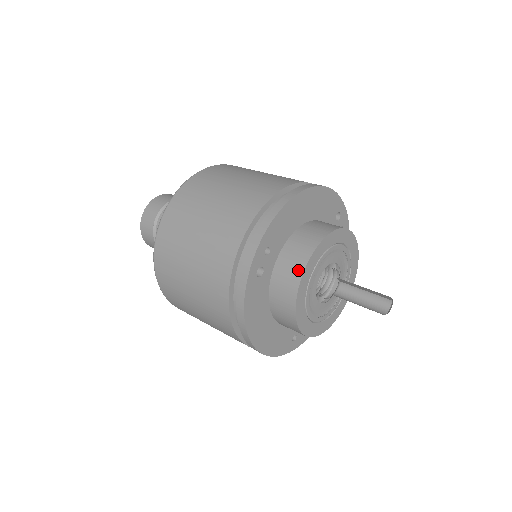
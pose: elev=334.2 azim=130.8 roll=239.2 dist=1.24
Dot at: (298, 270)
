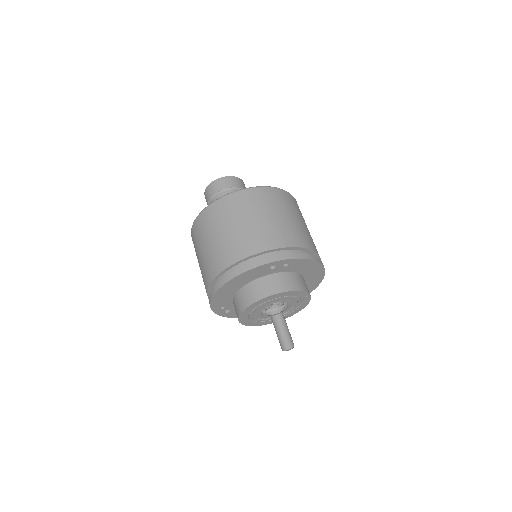
Dot at: occluded
